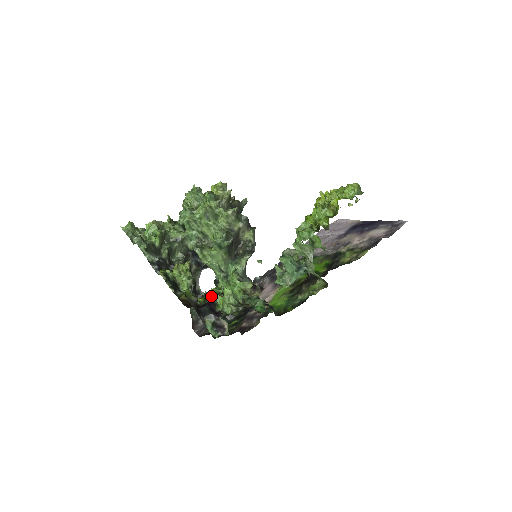
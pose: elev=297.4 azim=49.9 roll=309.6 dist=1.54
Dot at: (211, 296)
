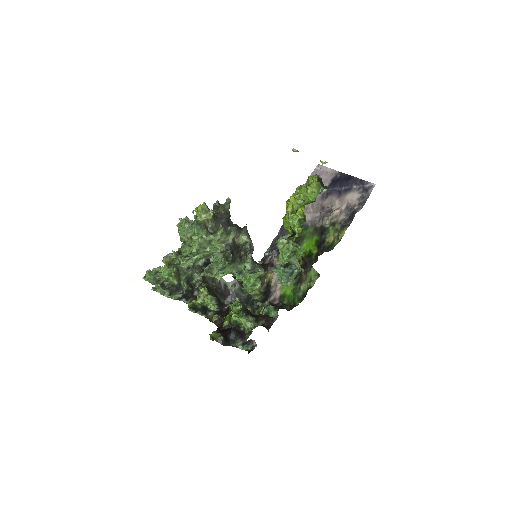
Dot at: (233, 319)
